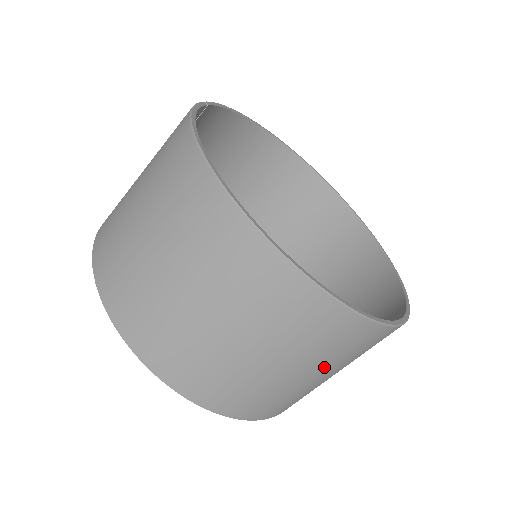
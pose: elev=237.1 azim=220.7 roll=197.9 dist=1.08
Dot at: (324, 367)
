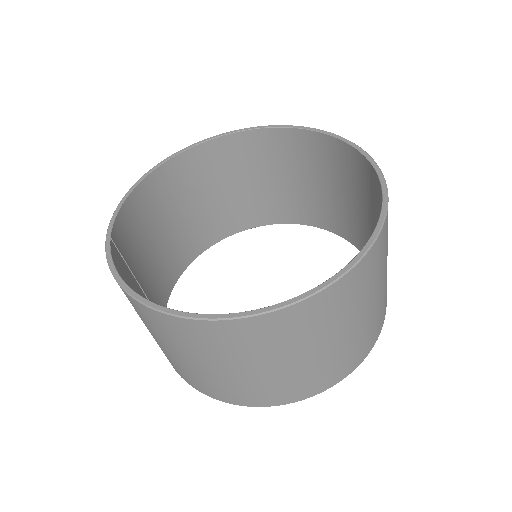
Dot at: (374, 291)
